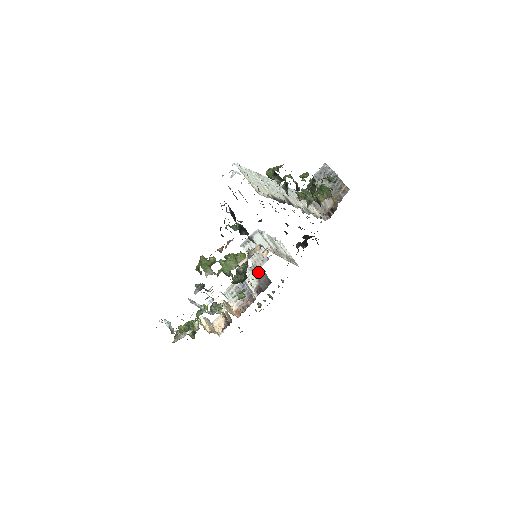
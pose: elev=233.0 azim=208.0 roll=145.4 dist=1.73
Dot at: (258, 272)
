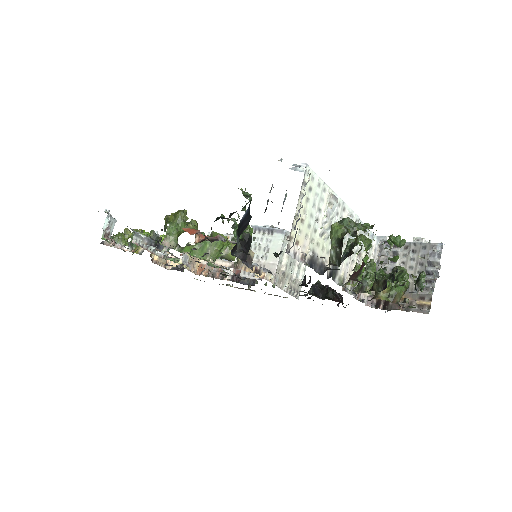
Dot at: occluded
